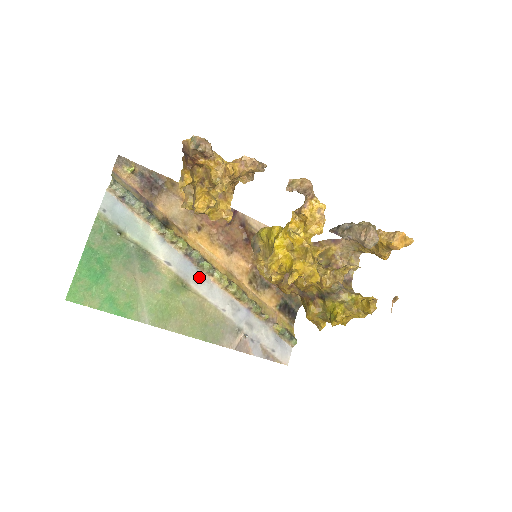
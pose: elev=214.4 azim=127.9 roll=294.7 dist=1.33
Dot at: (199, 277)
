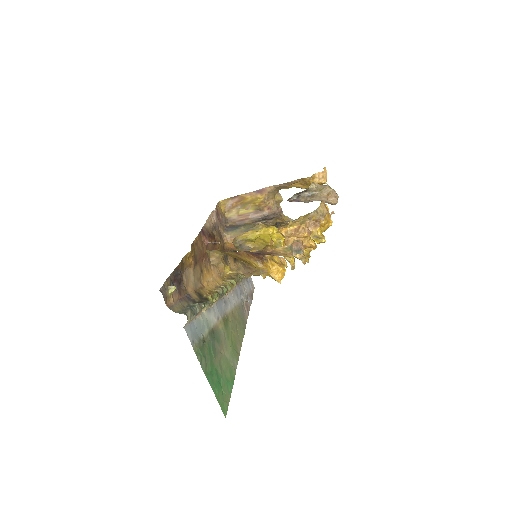
Dot at: (225, 302)
